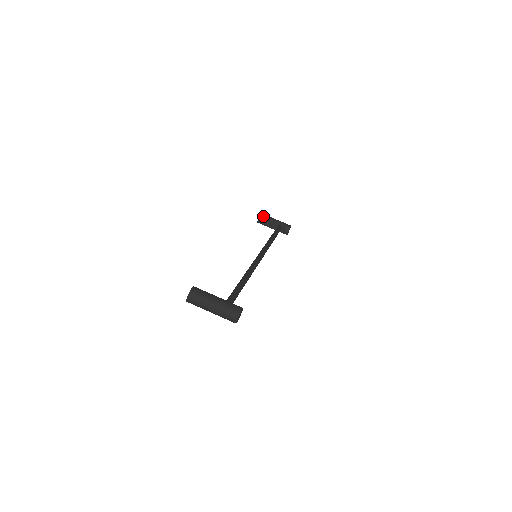
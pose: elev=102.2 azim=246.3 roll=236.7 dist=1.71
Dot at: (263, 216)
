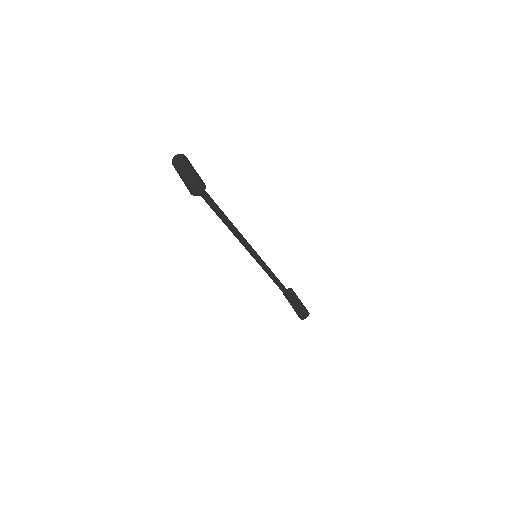
Dot at: (292, 290)
